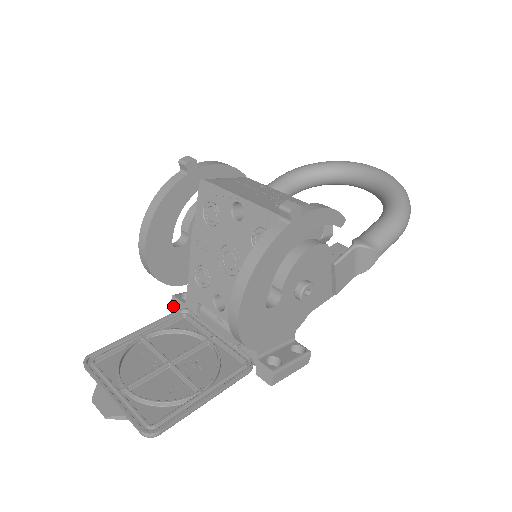
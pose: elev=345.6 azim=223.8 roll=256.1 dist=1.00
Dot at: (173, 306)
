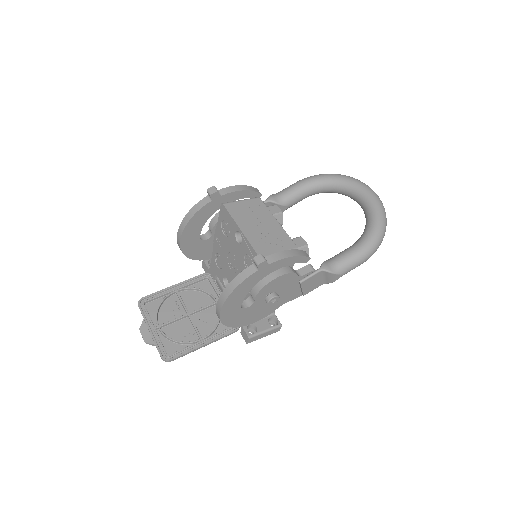
Dot at: (203, 267)
